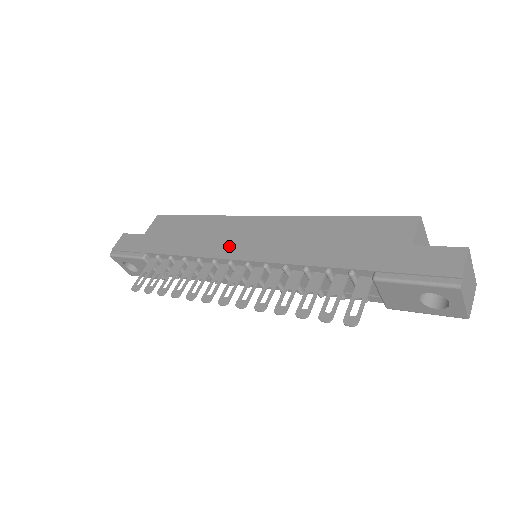
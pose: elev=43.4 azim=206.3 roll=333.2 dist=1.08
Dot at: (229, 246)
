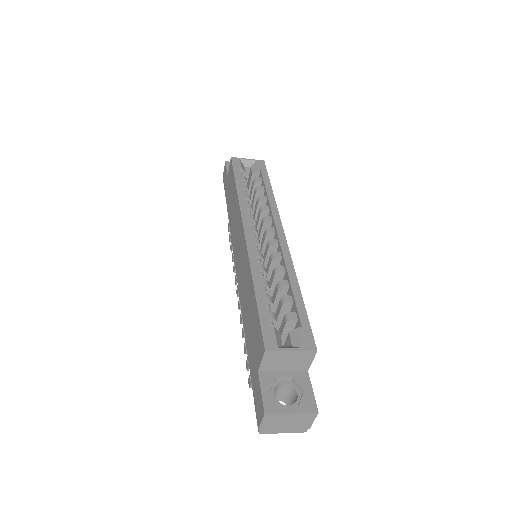
Dot at: (236, 247)
